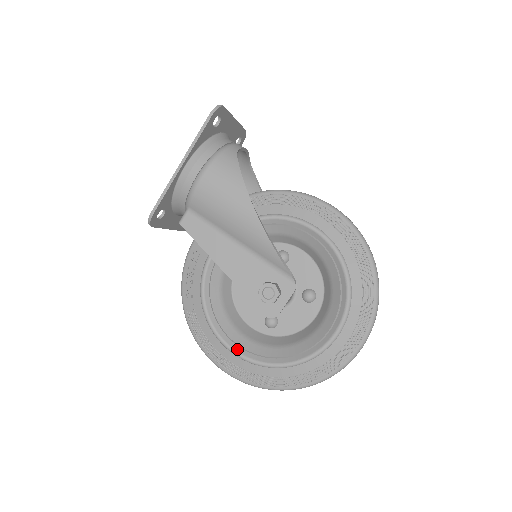
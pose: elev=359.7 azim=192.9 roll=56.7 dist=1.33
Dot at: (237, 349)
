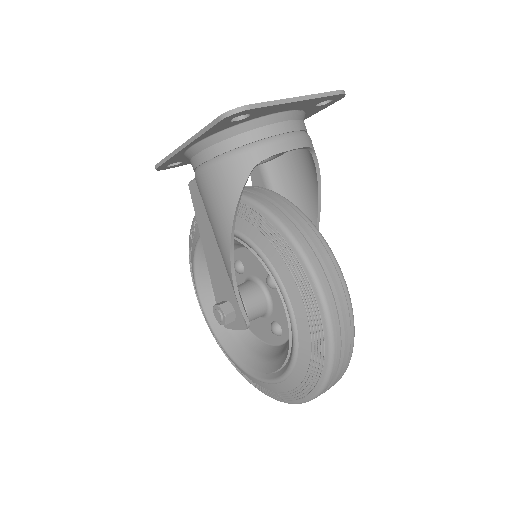
Dot at: (205, 308)
